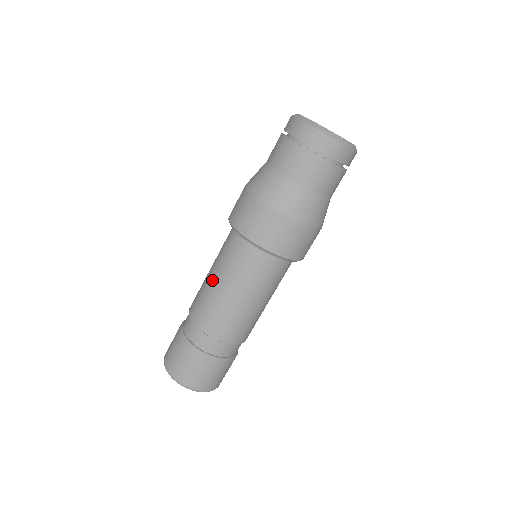
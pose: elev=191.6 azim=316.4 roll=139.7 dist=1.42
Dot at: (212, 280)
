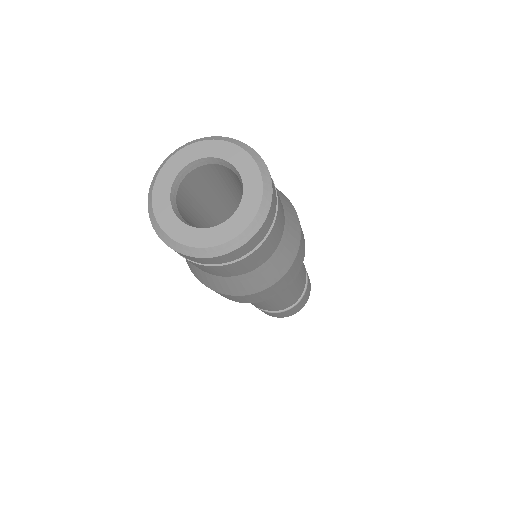
Dot at: occluded
